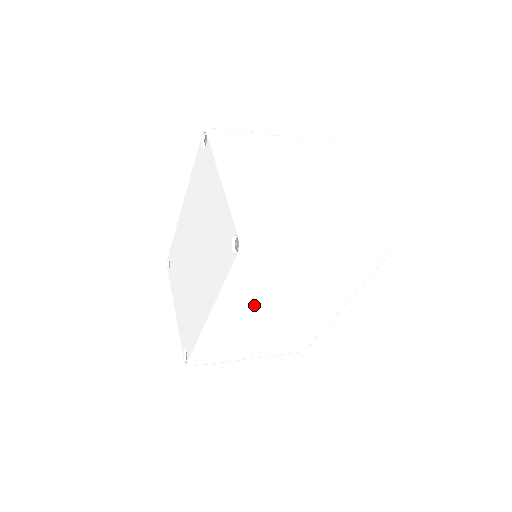
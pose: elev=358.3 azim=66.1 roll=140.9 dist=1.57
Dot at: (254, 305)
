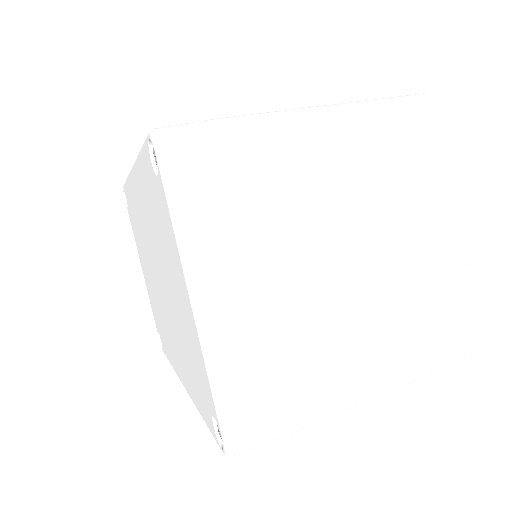
Dot at: occluded
